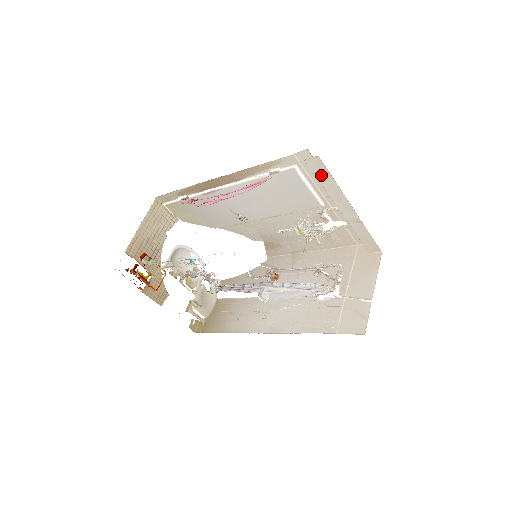
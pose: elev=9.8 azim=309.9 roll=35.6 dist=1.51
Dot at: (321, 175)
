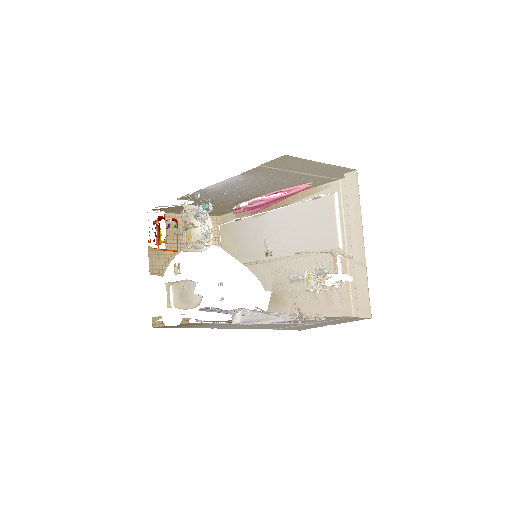
Dot at: (351, 194)
